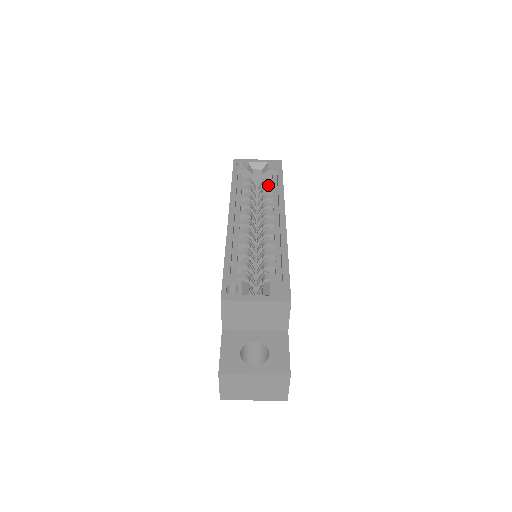
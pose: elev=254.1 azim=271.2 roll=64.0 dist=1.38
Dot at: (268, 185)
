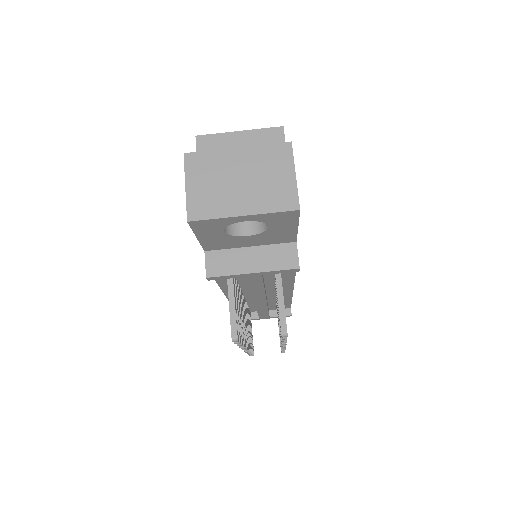
Dot at: occluded
